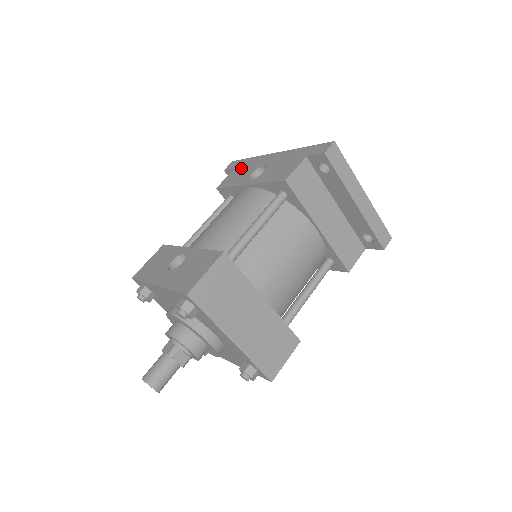
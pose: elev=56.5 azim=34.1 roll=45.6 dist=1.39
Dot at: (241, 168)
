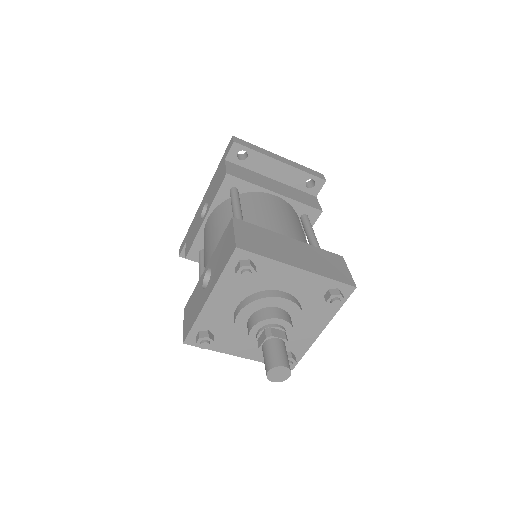
Dot at: (190, 233)
